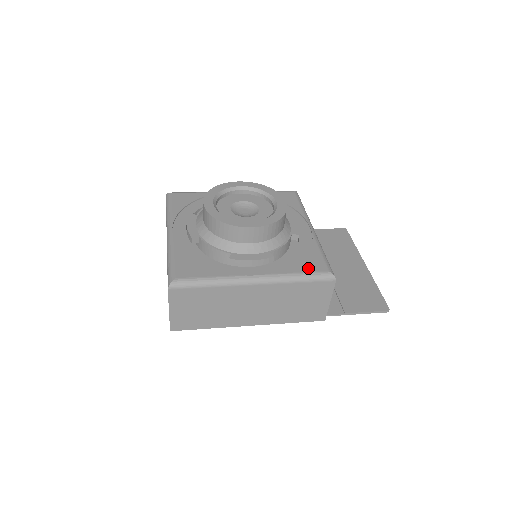
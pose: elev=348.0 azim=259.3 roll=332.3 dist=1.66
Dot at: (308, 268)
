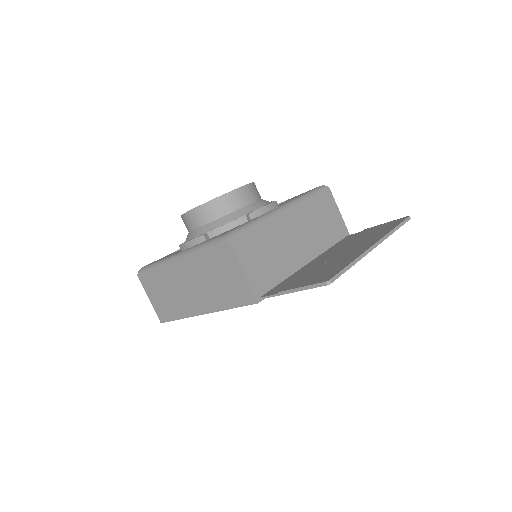
Dot at: occluded
